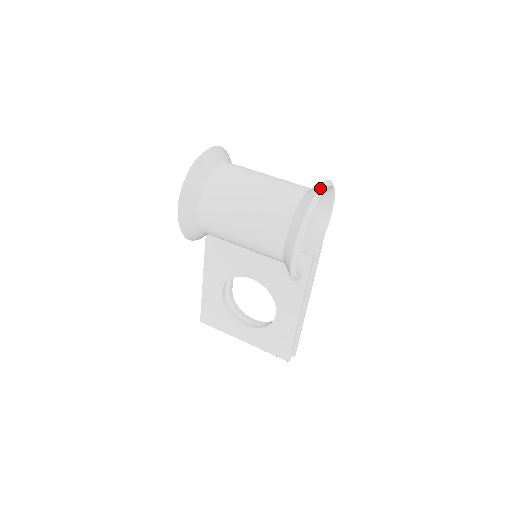
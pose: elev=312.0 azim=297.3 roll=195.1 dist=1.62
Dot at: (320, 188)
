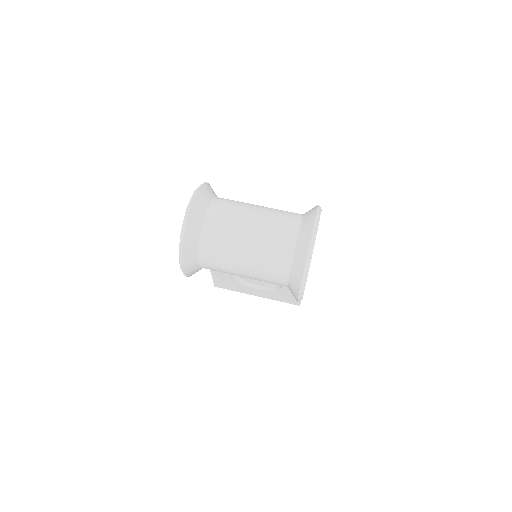
Dot at: (311, 239)
